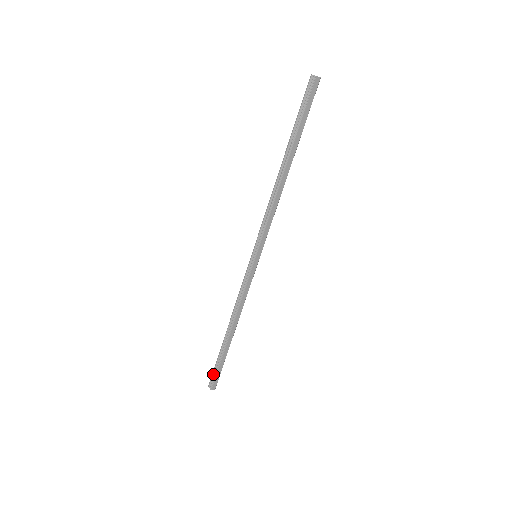
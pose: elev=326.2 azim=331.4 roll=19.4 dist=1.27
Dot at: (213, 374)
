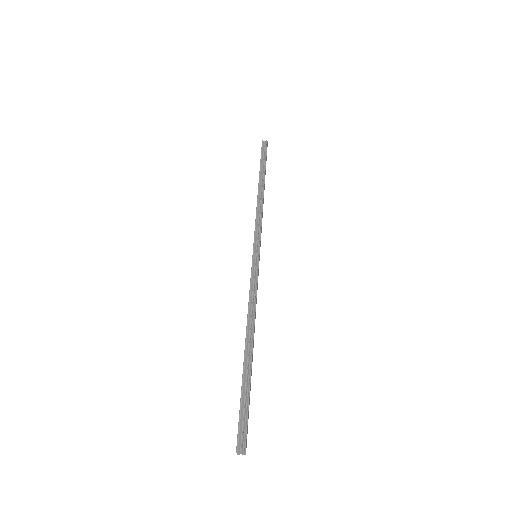
Dot at: (240, 422)
